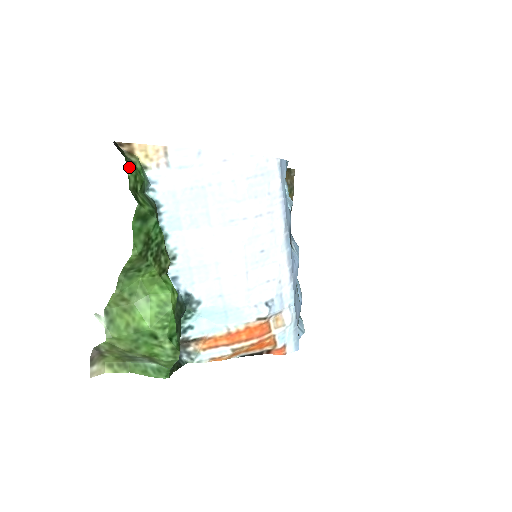
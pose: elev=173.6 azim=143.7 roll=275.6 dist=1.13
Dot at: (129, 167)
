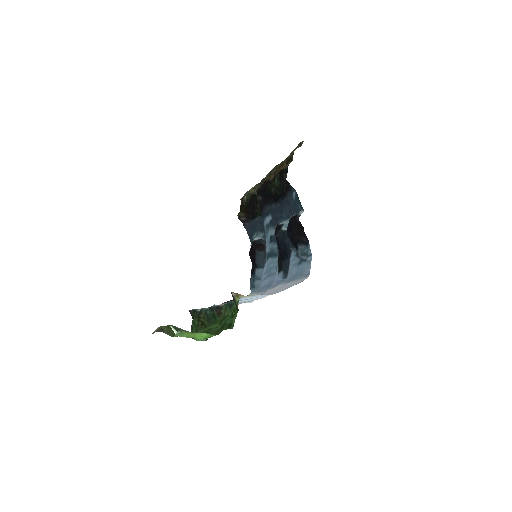
Dot at: occluded
